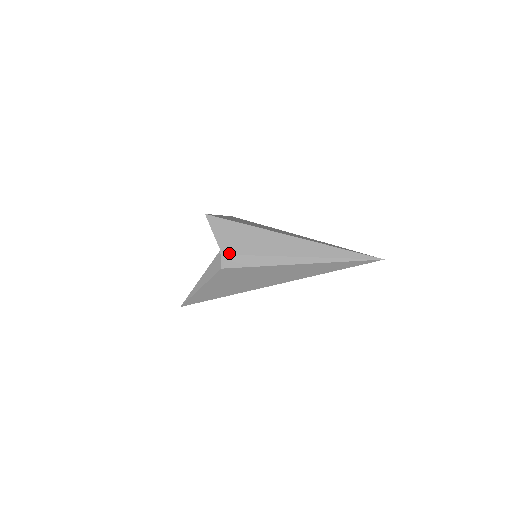
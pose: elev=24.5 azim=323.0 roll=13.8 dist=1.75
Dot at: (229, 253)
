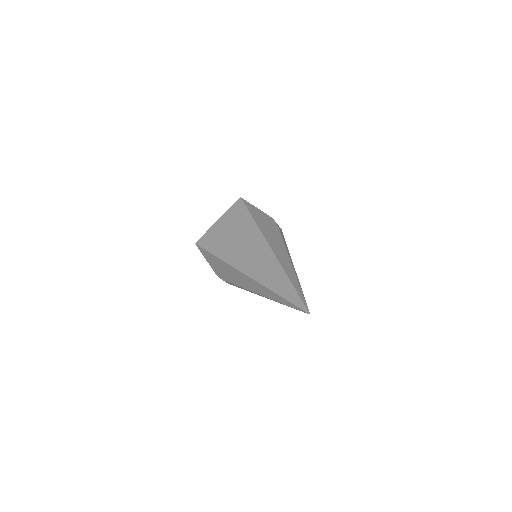
Dot at: (221, 278)
